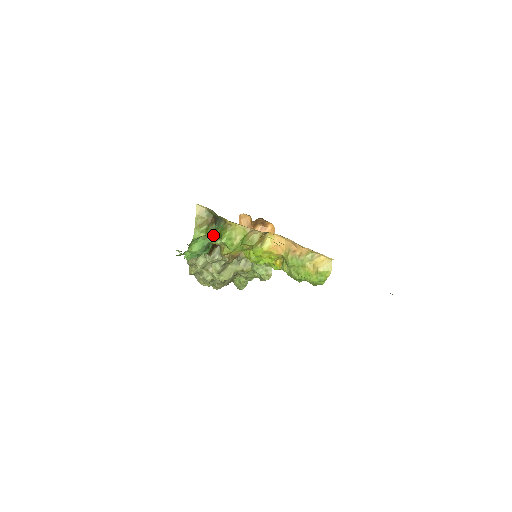
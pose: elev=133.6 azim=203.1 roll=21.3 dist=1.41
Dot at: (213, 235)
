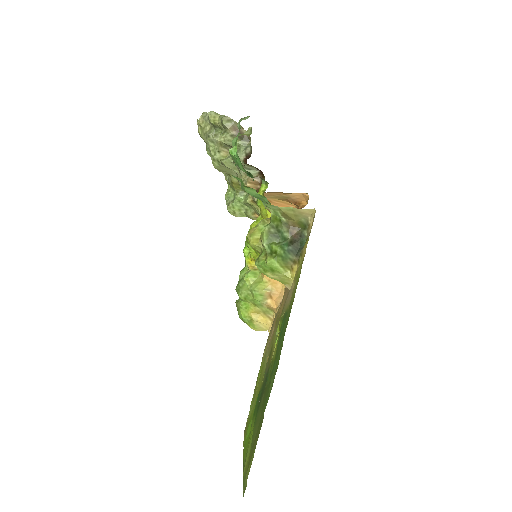
Dot at: (274, 234)
